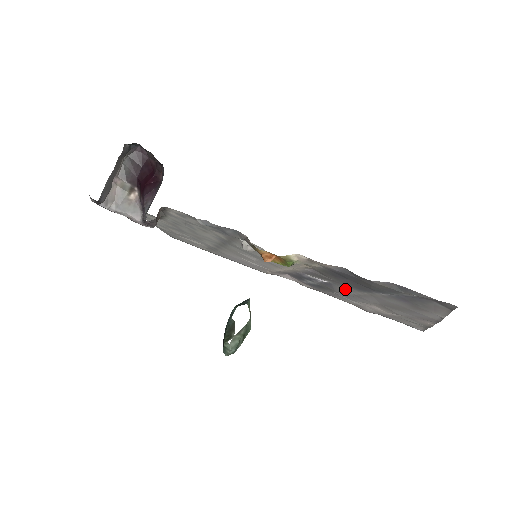
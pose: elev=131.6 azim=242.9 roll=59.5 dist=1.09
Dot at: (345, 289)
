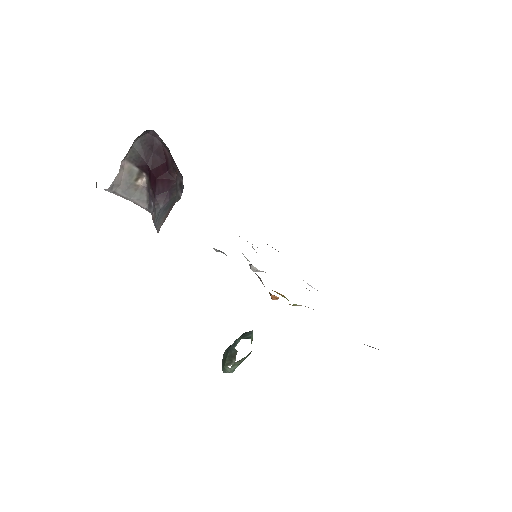
Dot at: occluded
